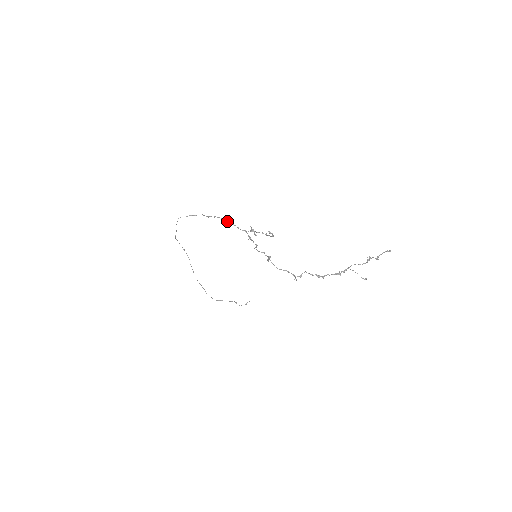
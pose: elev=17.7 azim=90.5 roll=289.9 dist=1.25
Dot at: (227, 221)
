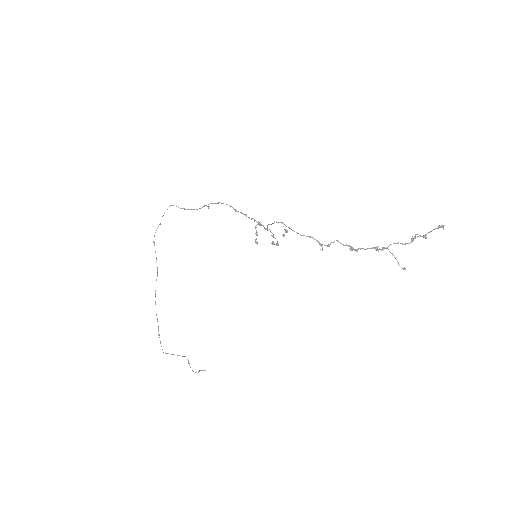
Dot at: (233, 208)
